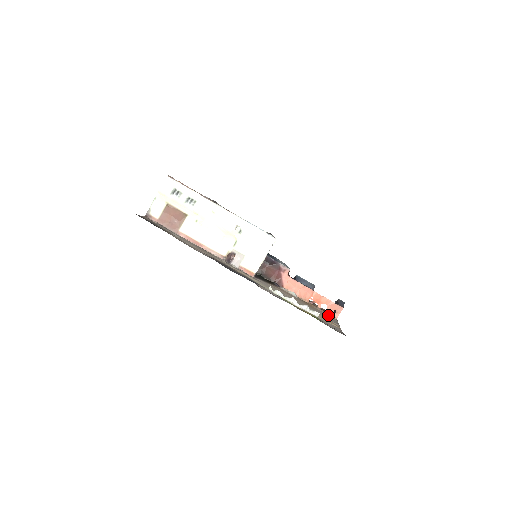
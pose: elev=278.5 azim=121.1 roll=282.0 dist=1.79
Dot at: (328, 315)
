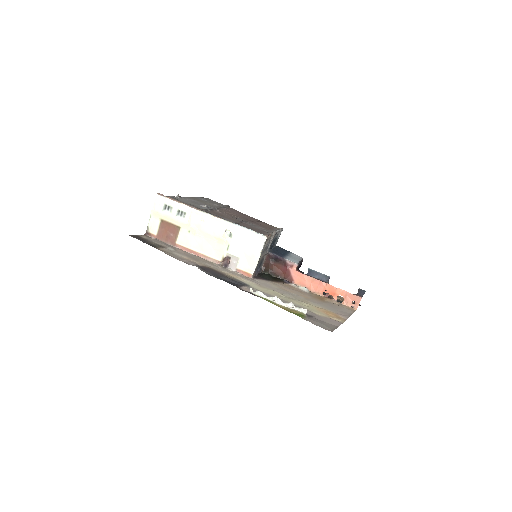
Dot at: (343, 307)
